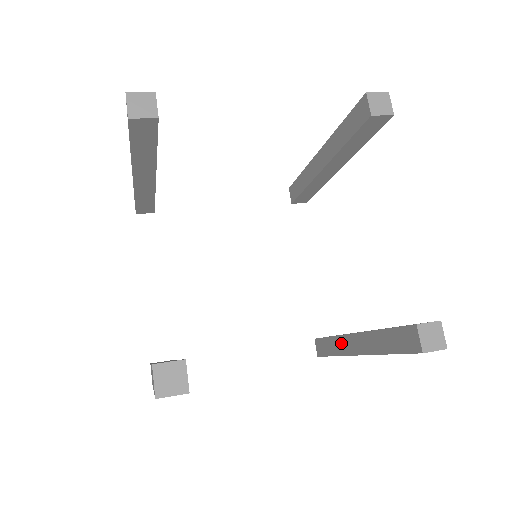
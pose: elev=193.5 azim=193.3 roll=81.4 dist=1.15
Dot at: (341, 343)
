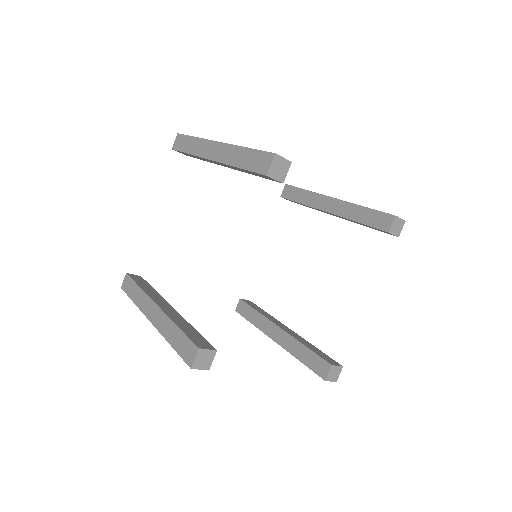
Dot at: occluded
